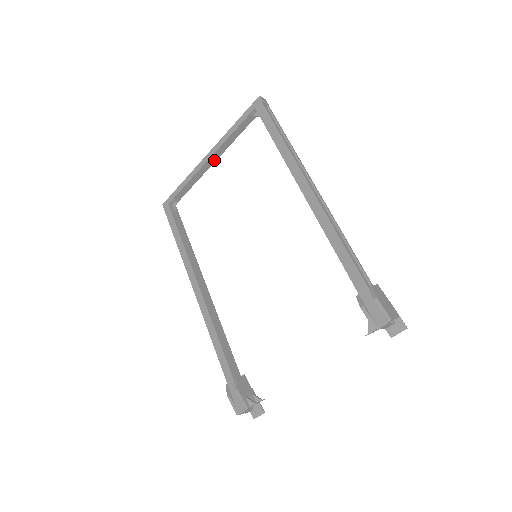
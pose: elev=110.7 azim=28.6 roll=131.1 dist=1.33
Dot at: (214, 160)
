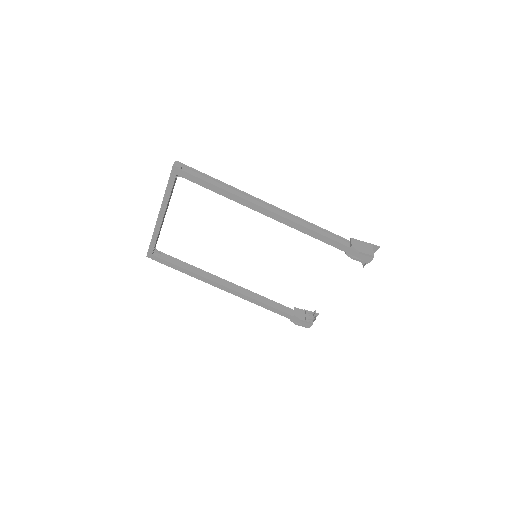
Dot at: (165, 214)
